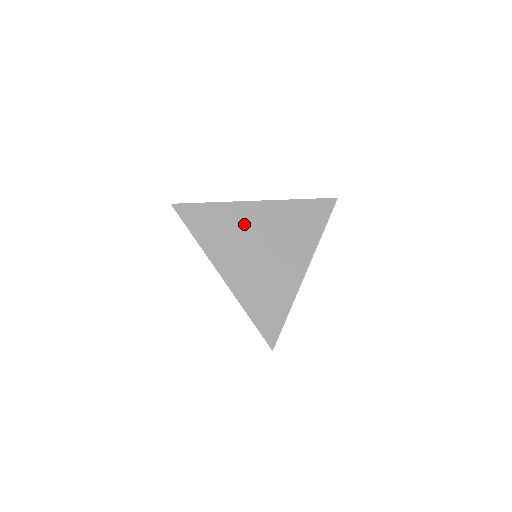
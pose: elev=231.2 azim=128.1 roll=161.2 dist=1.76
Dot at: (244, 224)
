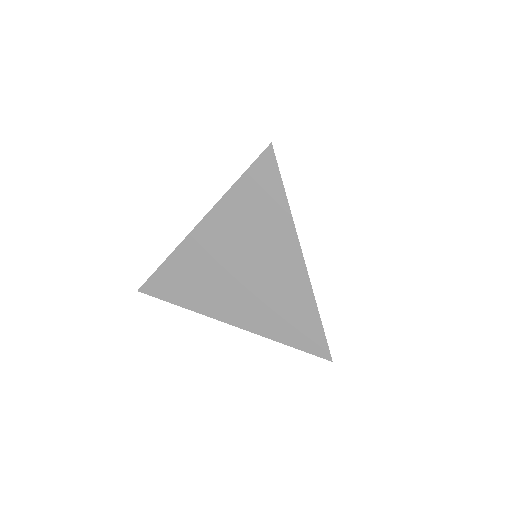
Dot at: (206, 260)
